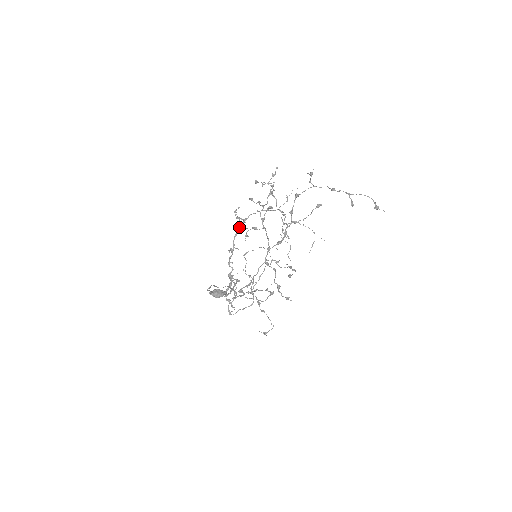
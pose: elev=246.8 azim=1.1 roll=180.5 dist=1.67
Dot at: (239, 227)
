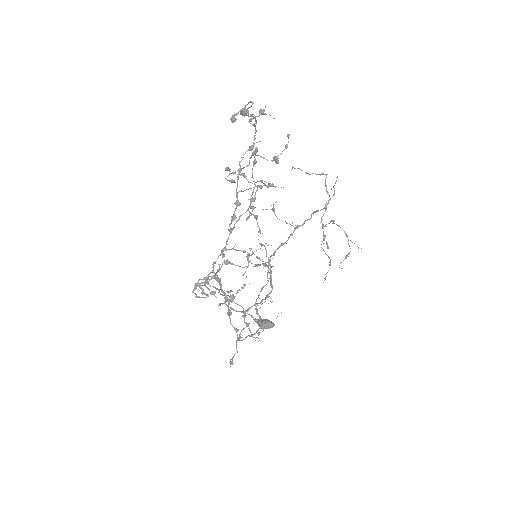
Dot at: occluded
